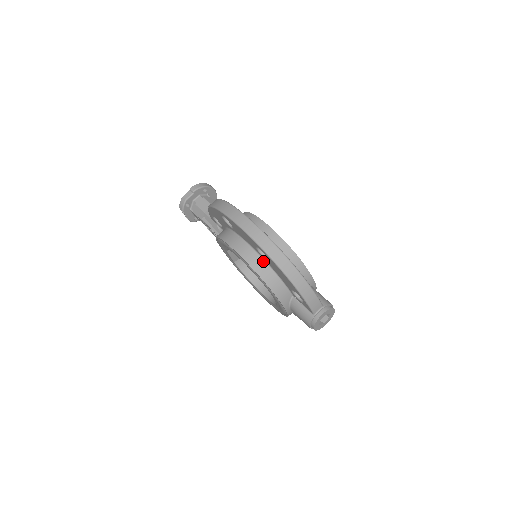
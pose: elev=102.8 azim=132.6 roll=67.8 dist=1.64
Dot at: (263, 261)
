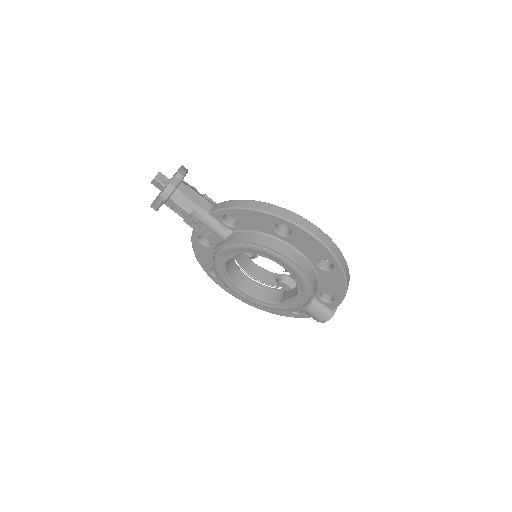
Dot at: (313, 270)
